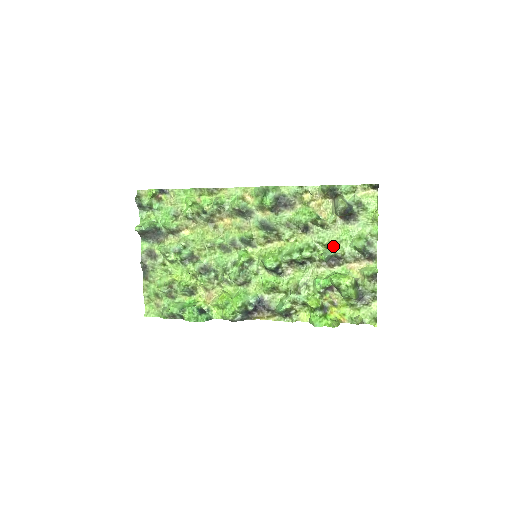
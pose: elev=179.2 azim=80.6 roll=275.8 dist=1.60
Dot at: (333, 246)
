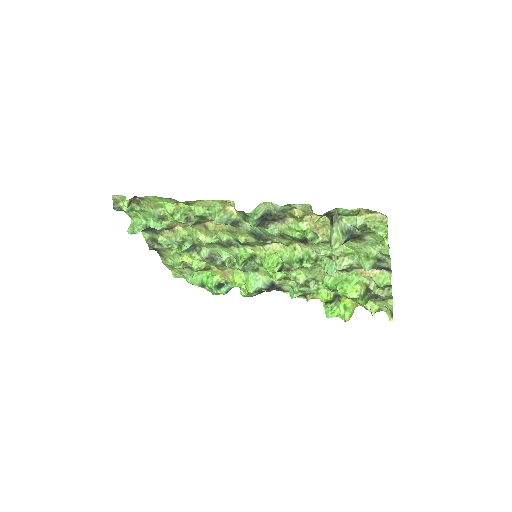
Dot at: (336, 261)
